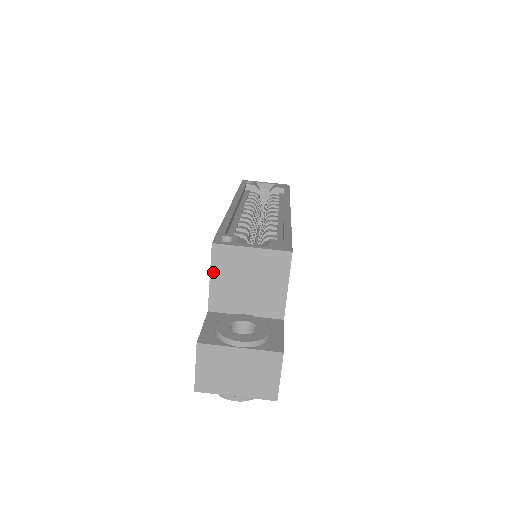
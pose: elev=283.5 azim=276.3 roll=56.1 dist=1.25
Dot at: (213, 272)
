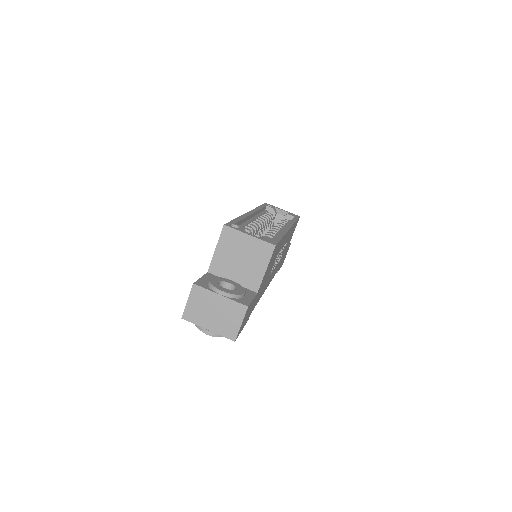
Dot at: (219, 245)
